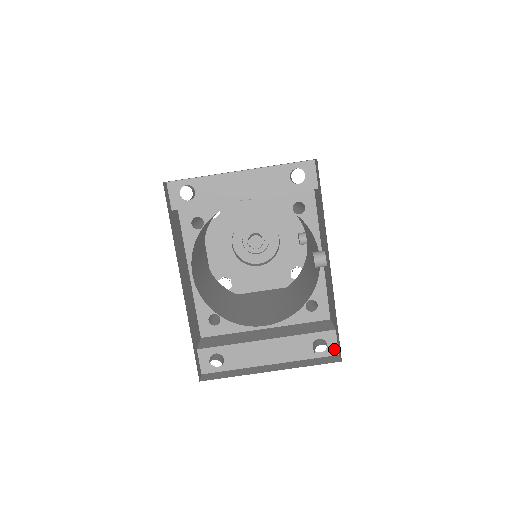
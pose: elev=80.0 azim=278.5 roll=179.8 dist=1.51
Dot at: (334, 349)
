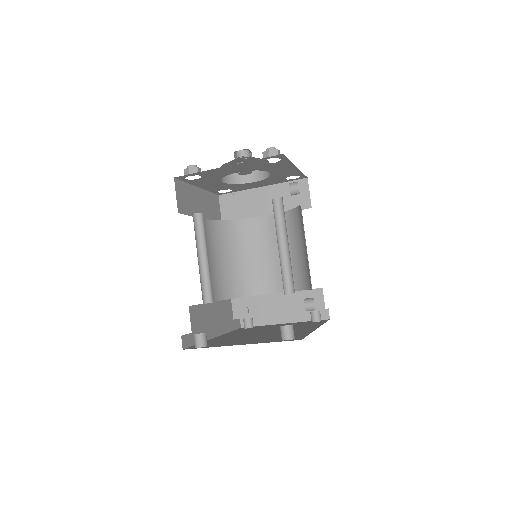
Dot at: (325, 309)
